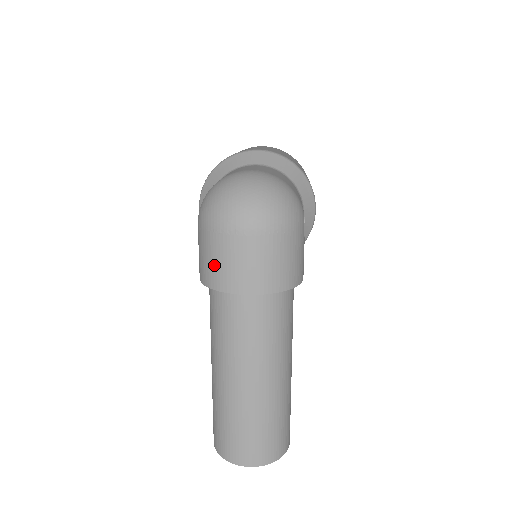
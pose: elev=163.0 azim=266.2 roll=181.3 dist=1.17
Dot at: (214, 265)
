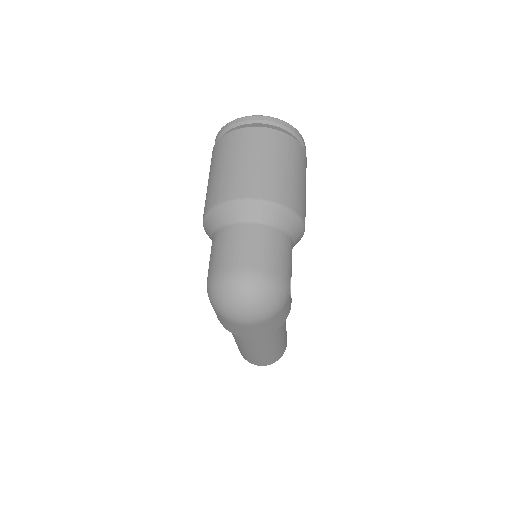
Dot at: (224, 324)
